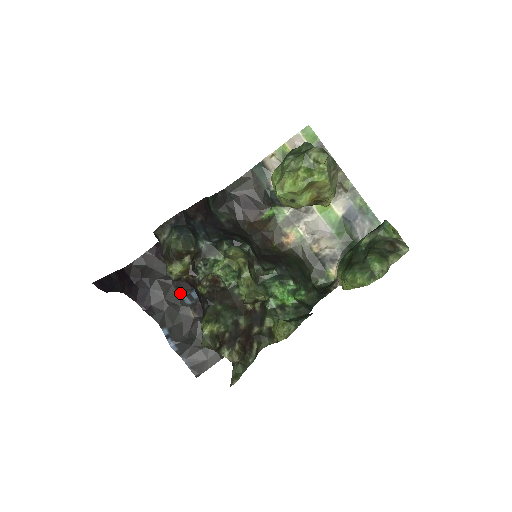
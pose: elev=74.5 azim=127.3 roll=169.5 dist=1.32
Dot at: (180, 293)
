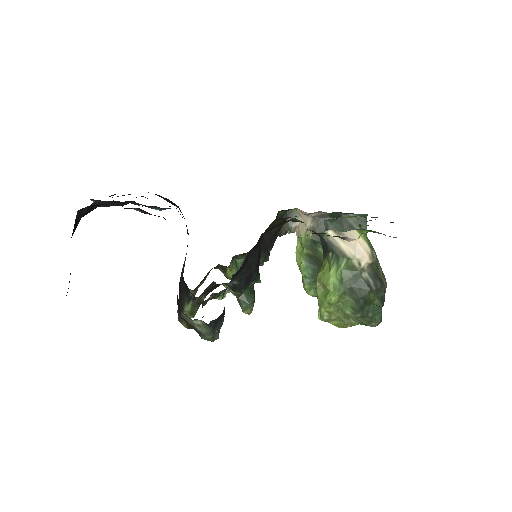
Dot at: (137, 203)
